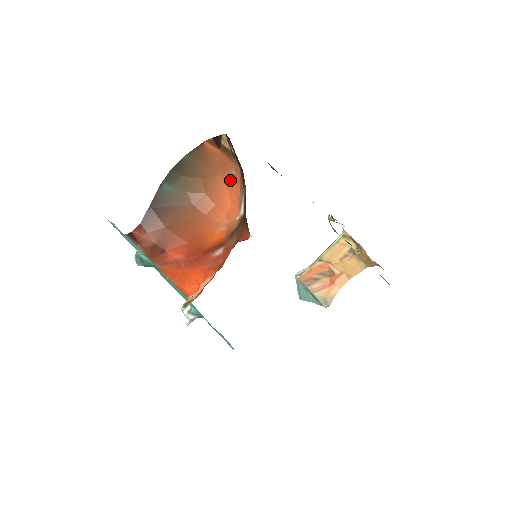
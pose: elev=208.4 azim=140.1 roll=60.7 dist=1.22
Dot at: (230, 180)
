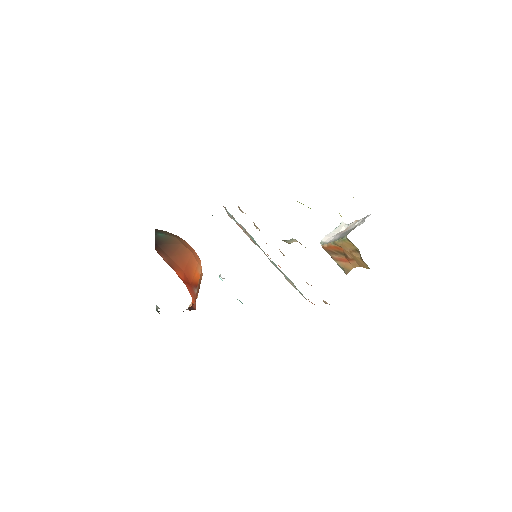
Dot at: occluded
